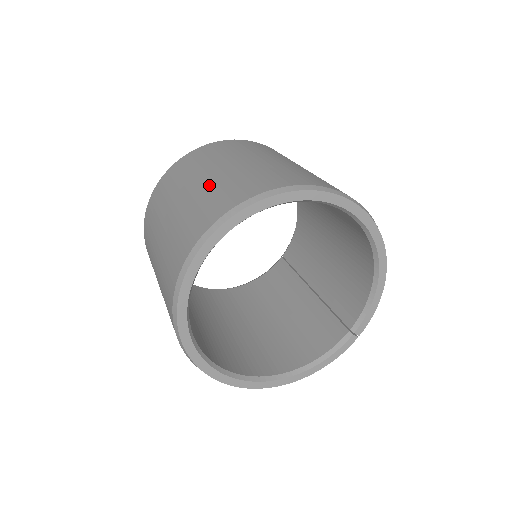
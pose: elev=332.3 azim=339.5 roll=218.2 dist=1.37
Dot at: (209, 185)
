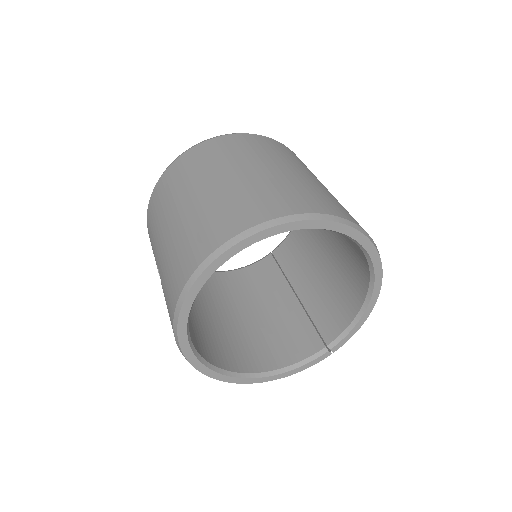
Dot at: (237, 186)
